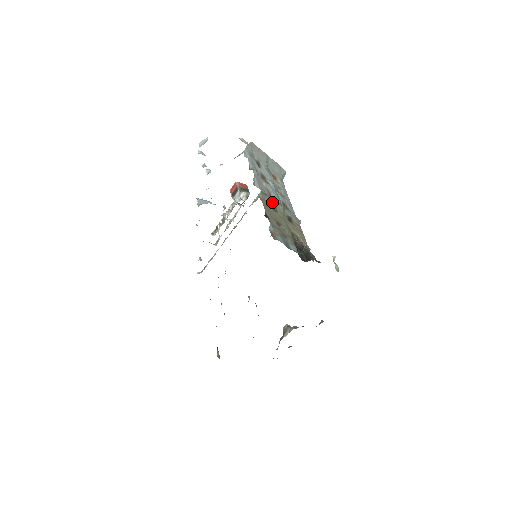
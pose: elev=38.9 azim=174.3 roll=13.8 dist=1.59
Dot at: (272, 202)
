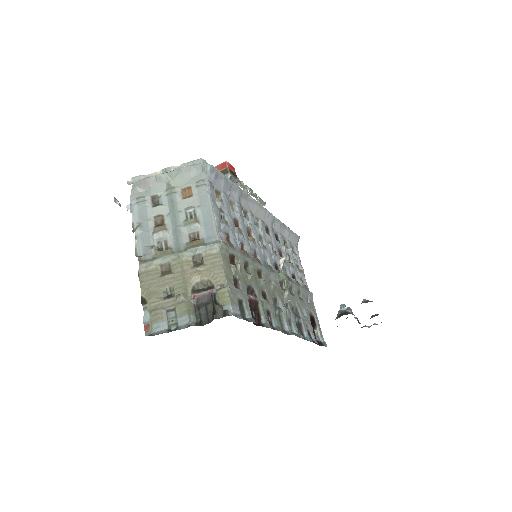
Dot at: (161, 261)
